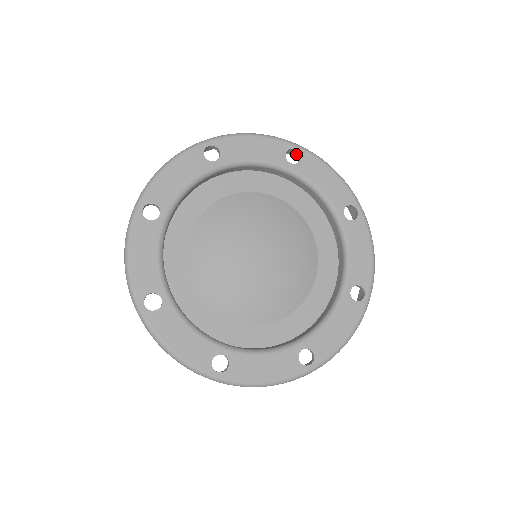
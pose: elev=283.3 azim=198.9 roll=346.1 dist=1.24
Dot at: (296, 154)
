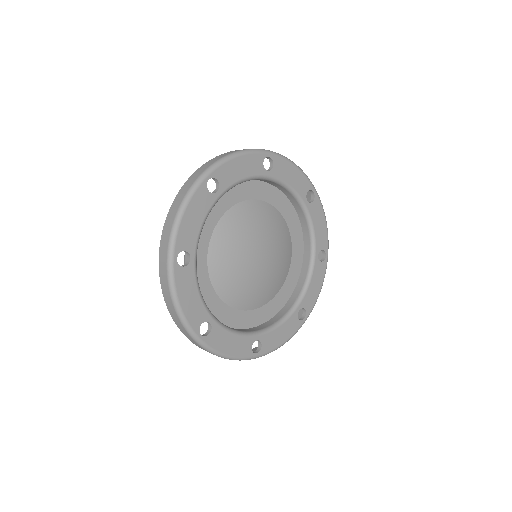
Dot at: (308, 194)
